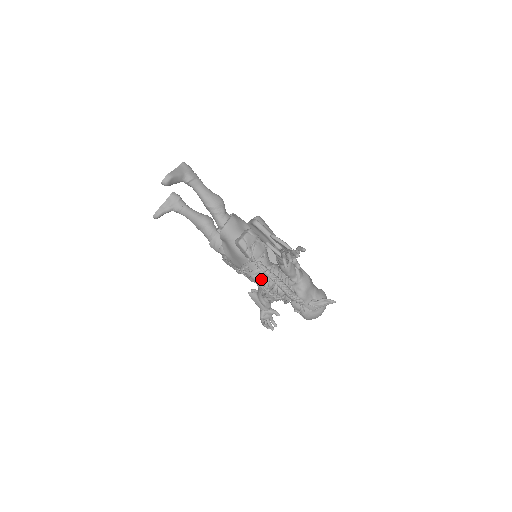
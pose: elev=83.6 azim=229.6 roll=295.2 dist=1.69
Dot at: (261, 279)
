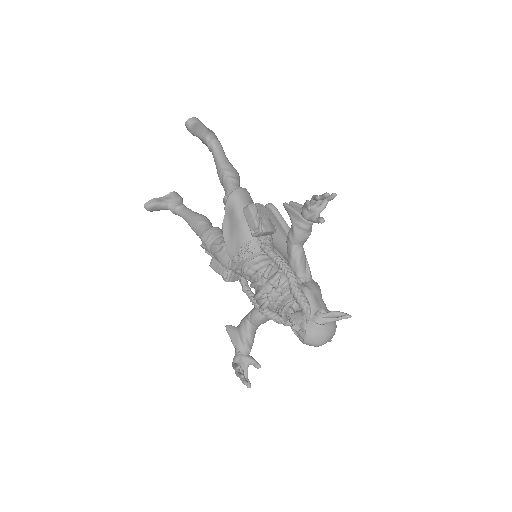
Dot at: (260, 267)
